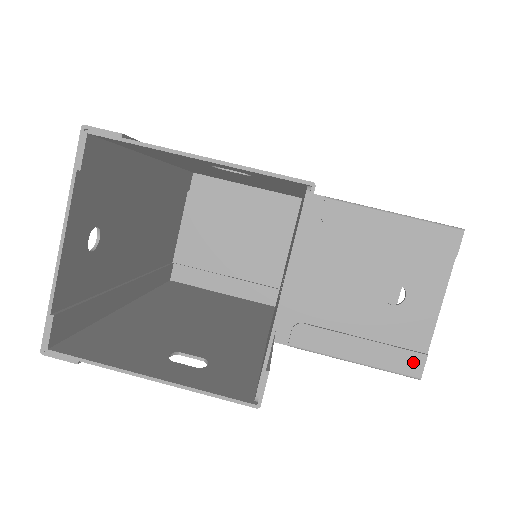
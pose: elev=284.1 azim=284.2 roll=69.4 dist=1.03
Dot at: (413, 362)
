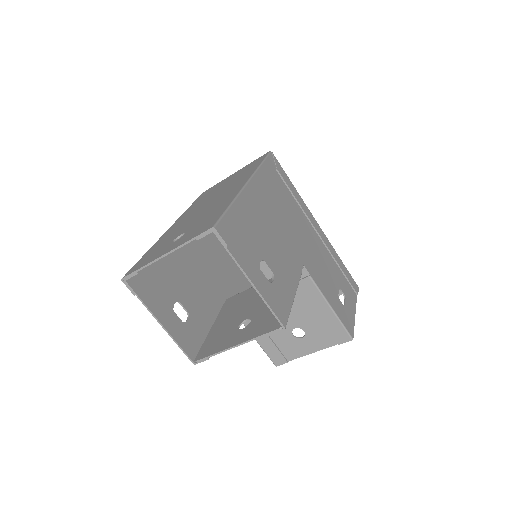
Dot at: (279, 359)
